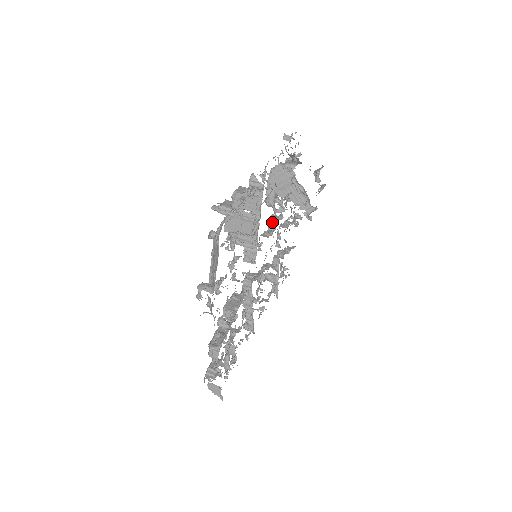
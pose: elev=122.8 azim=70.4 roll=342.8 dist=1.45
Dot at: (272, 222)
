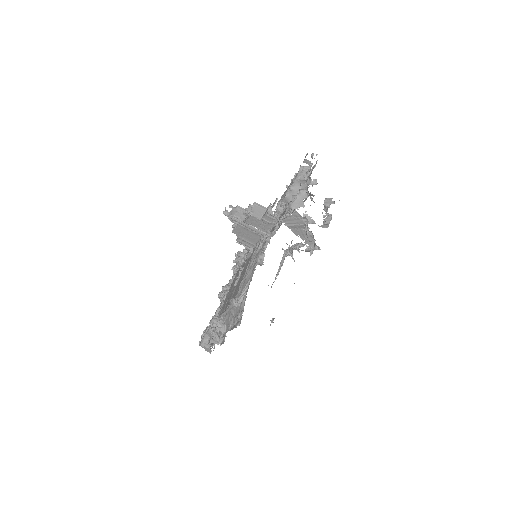
Dot at: occluded
